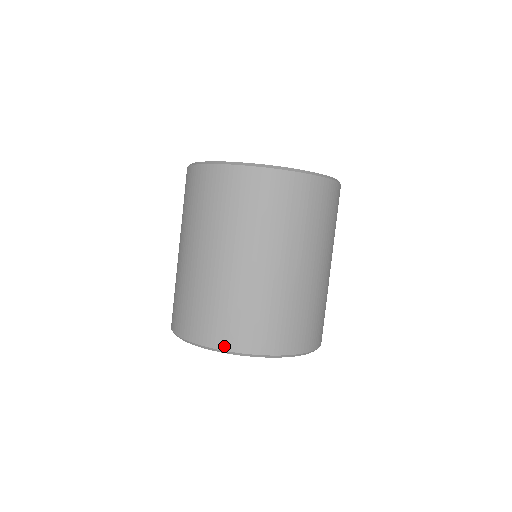
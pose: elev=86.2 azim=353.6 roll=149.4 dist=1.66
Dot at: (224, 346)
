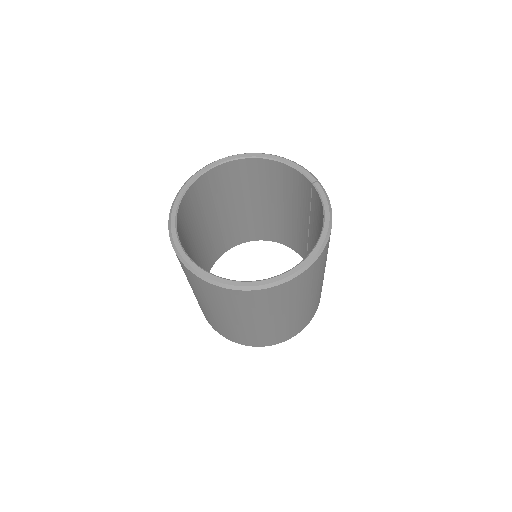
Dot at: (242, 344)
